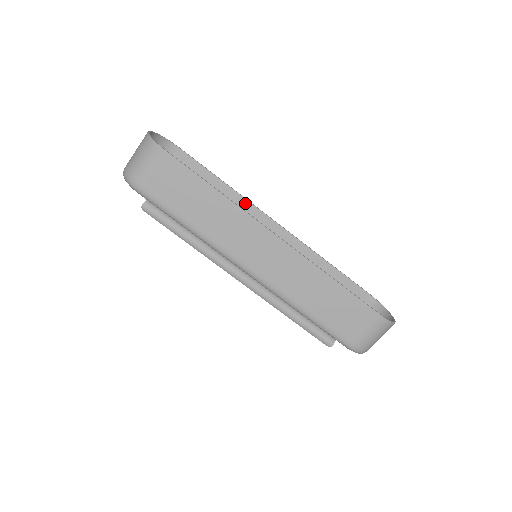
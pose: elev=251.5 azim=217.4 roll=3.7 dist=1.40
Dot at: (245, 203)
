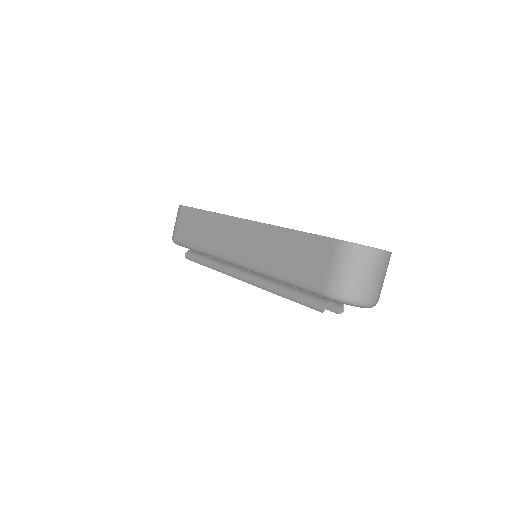
Dot at: occluded
